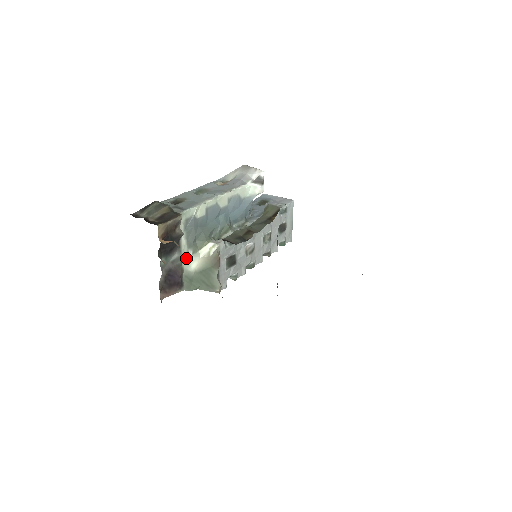
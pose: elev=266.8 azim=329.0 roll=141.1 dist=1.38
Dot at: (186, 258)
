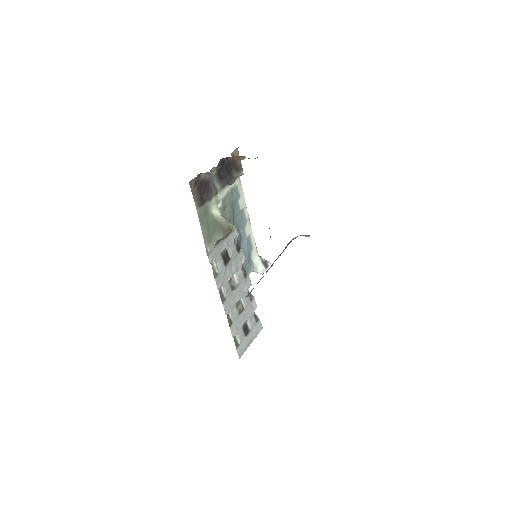
Dot at: (217, 201)
